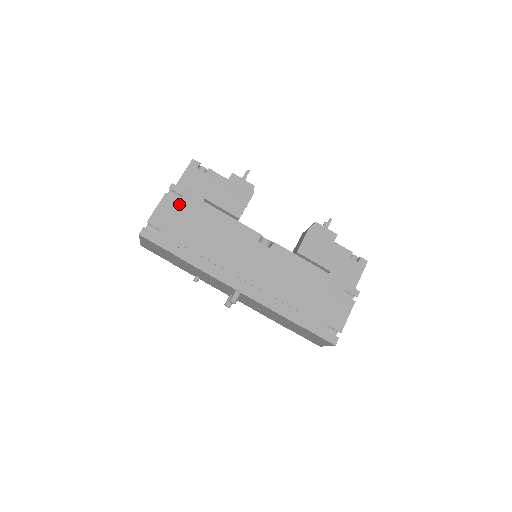
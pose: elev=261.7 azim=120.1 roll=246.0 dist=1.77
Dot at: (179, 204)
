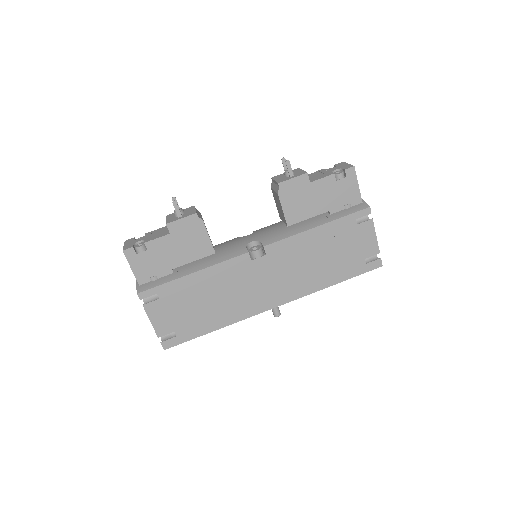
Dot at: (162, 302)
